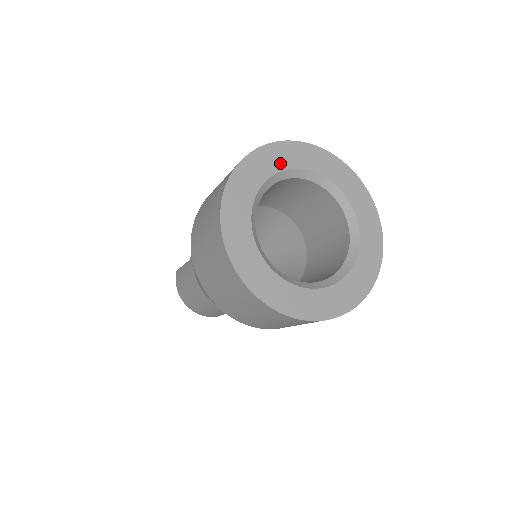
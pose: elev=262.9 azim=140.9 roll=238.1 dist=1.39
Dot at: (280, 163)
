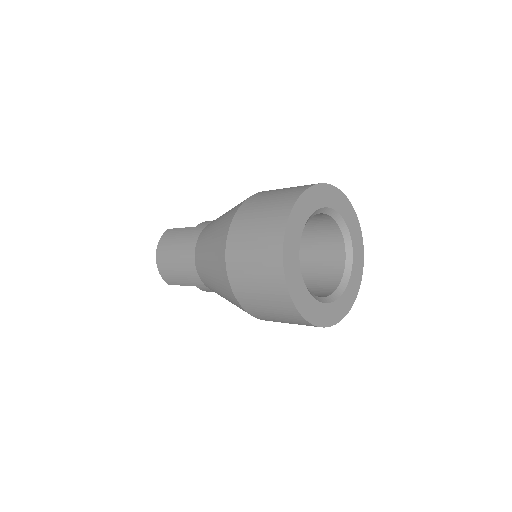
Dot at: (337, 205)
